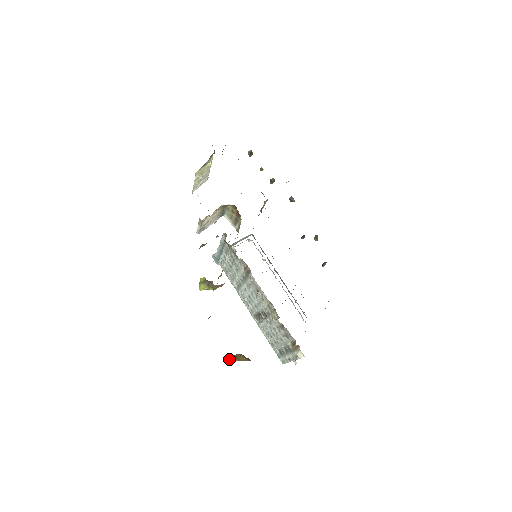
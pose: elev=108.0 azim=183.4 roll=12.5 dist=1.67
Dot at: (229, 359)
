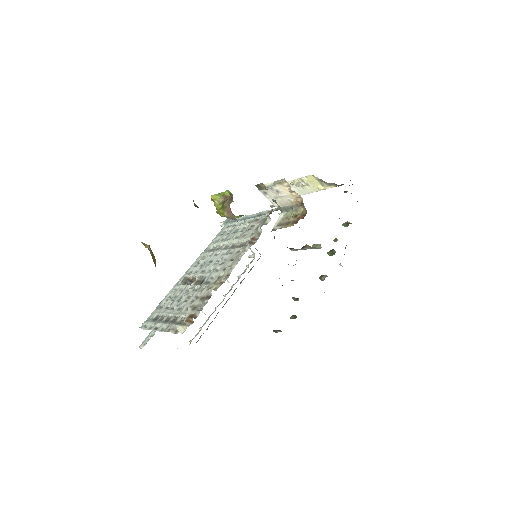
Dot at: (148, 246)
